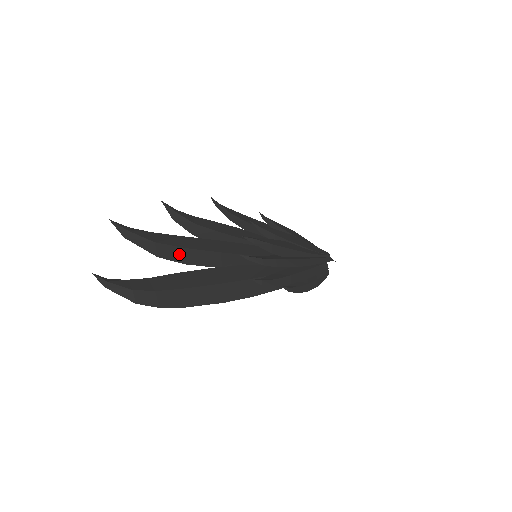
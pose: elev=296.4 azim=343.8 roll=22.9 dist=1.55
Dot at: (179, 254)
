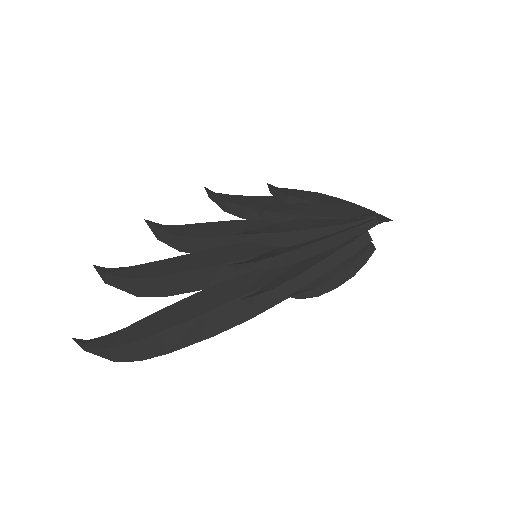
Dot at: (159, 286)
